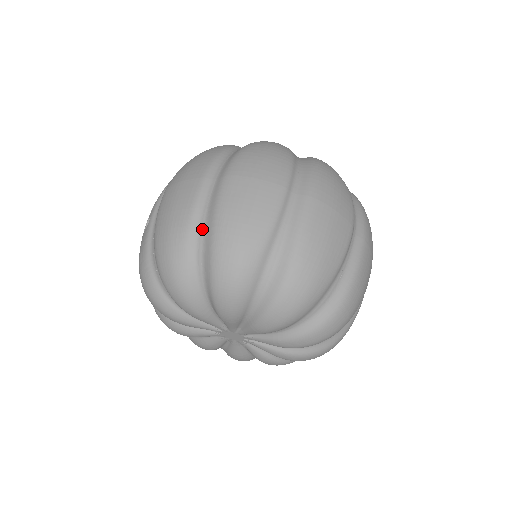
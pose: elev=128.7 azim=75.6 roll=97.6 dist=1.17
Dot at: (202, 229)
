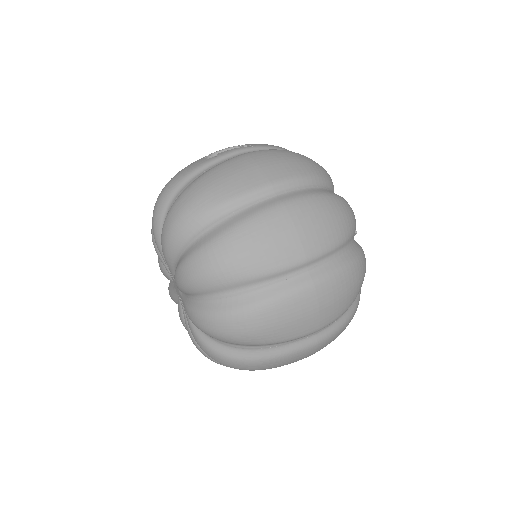
Dot at: (225, 217)
